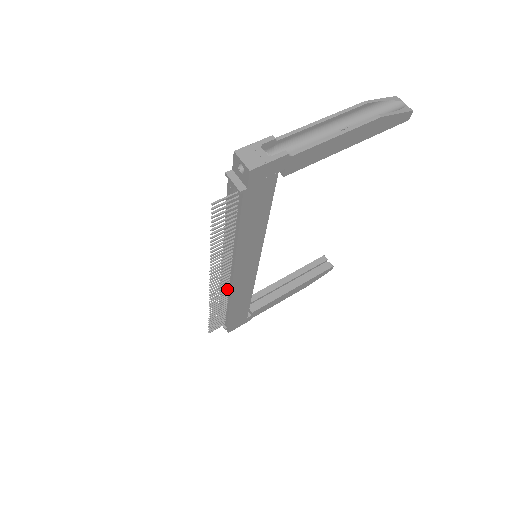
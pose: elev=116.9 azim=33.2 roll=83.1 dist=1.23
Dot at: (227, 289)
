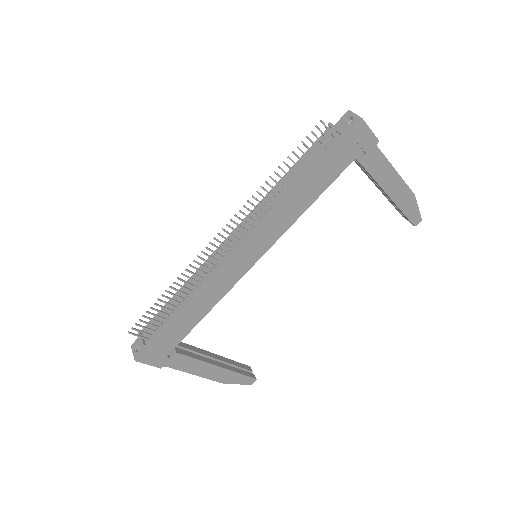
Dot at: (211, 268)
